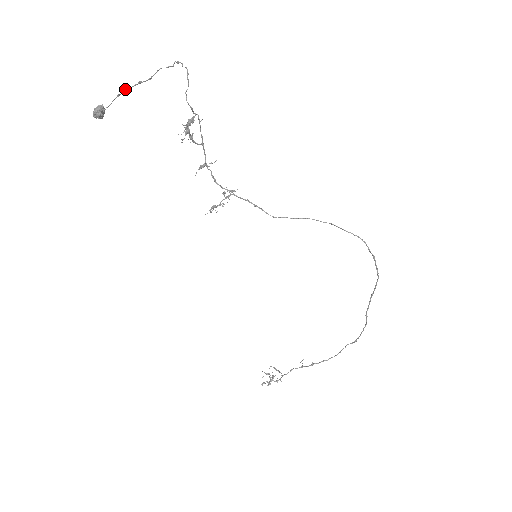
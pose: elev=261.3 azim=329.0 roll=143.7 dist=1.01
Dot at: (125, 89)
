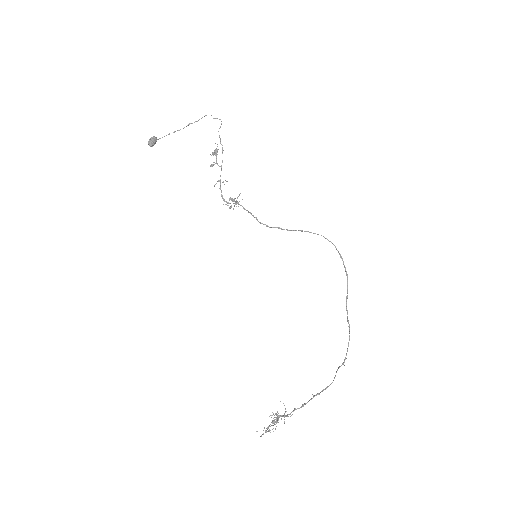
Dot at: (175, 131)
